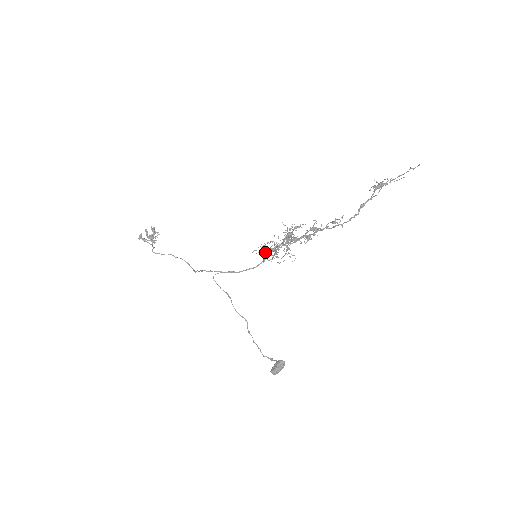
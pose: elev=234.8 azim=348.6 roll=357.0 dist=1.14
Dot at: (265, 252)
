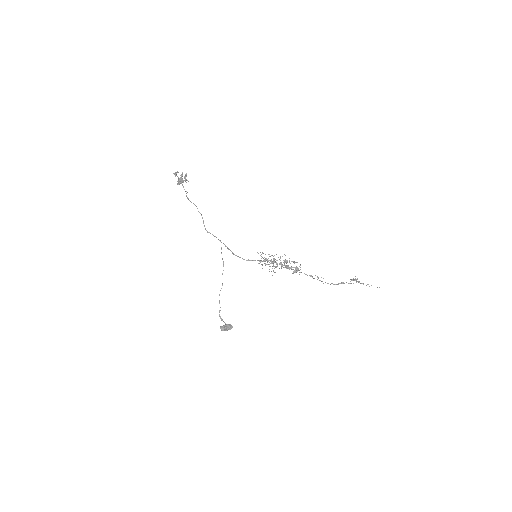
Dot at: occluded
